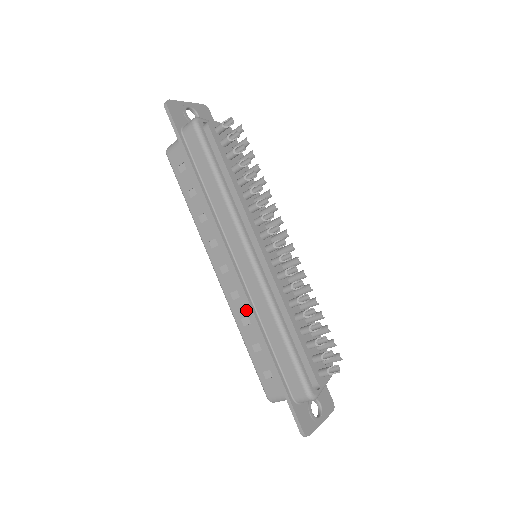
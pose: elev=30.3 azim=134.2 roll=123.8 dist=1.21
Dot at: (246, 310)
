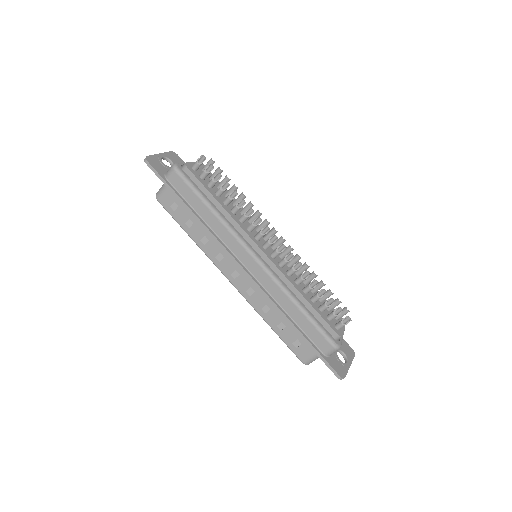
Dot at: (263, 300)
